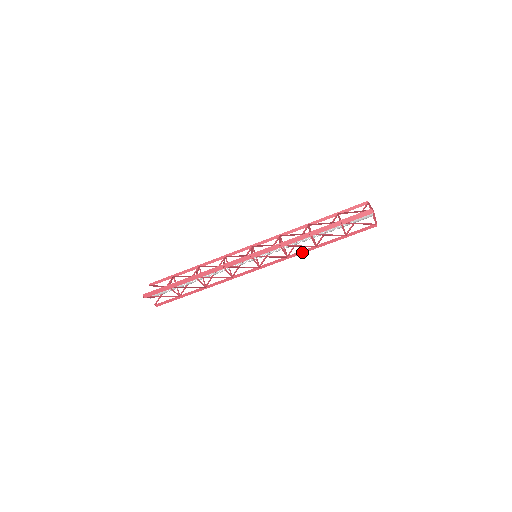
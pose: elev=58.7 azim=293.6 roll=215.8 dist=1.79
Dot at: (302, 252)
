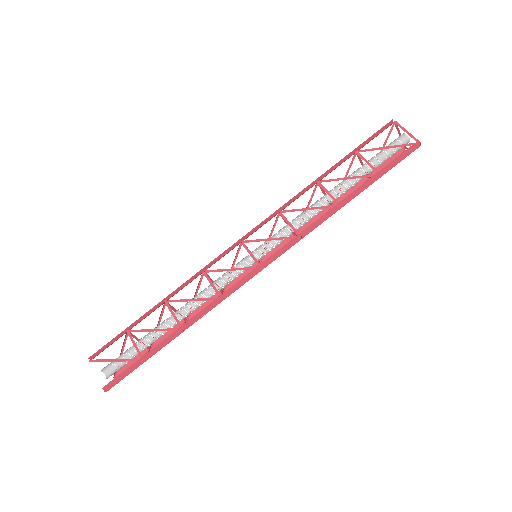
Dot at: occluded
